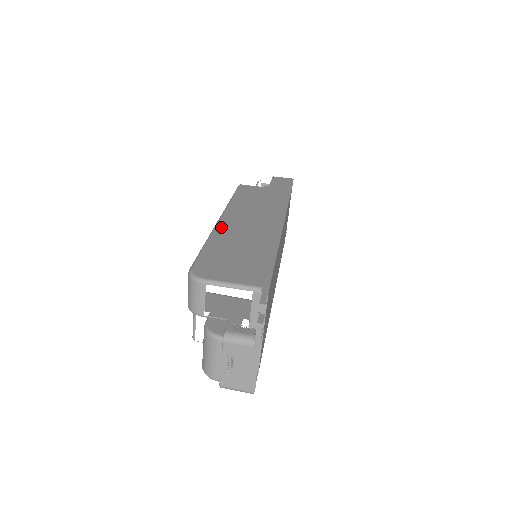
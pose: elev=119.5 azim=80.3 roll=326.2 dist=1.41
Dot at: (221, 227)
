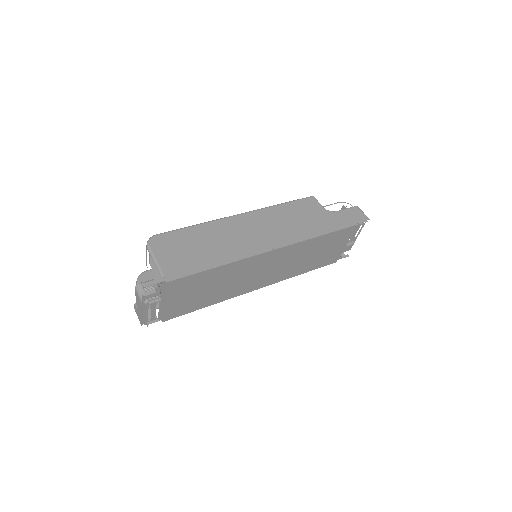
Dot at: (226, 221)
